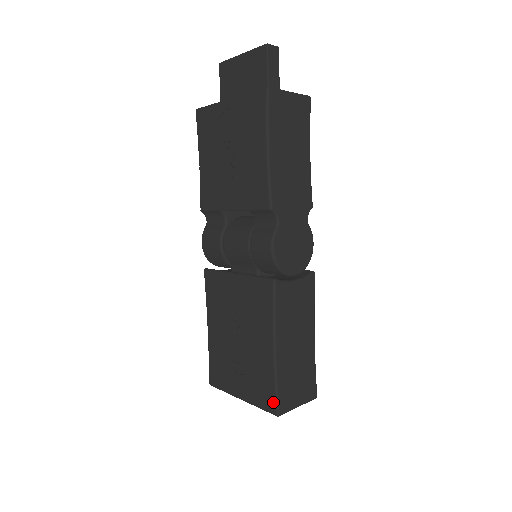
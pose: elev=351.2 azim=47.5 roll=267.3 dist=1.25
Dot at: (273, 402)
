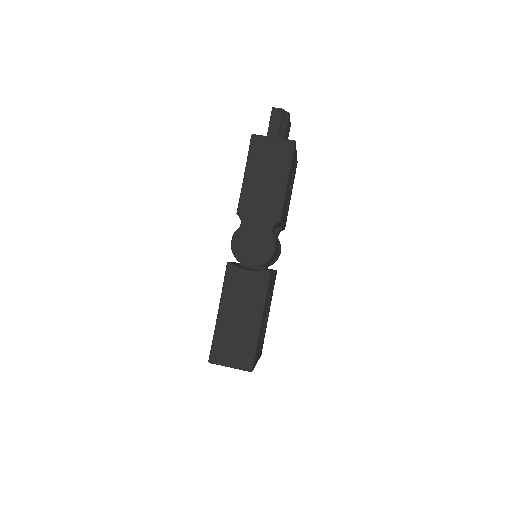
Dot at: (210, 351)
